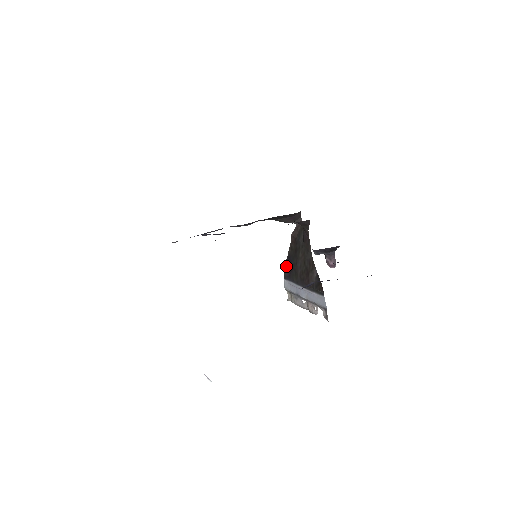
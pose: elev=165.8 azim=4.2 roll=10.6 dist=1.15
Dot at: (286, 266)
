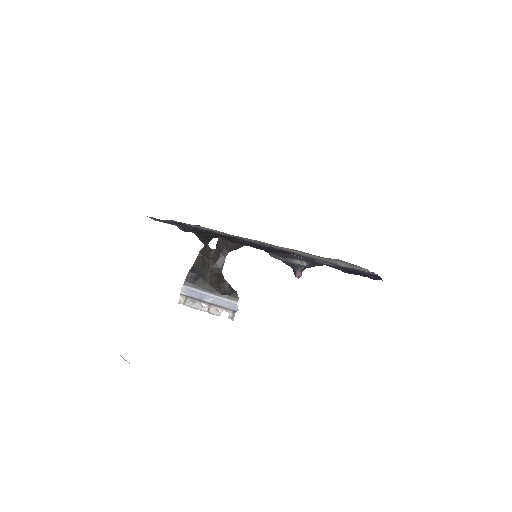
Dot at: (190, 275)
